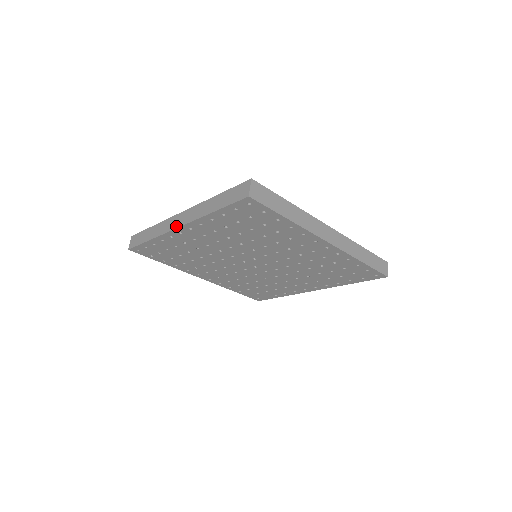
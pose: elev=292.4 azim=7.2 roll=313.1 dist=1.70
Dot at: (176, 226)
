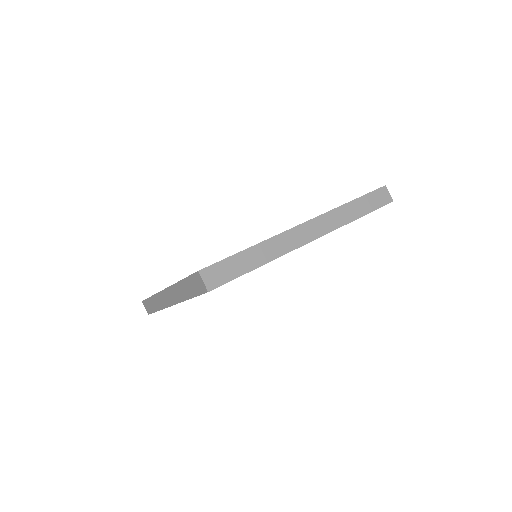
Dot at: (169, 304)
